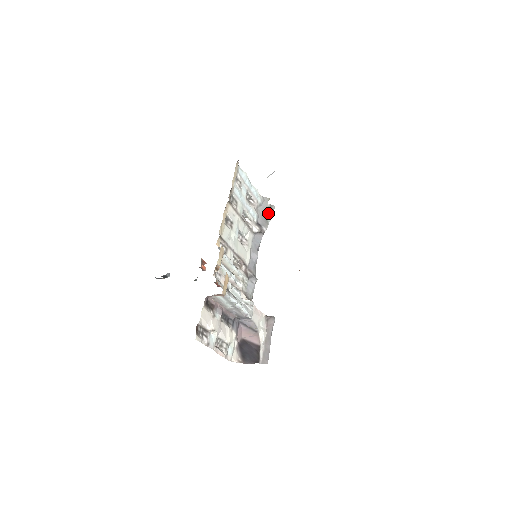
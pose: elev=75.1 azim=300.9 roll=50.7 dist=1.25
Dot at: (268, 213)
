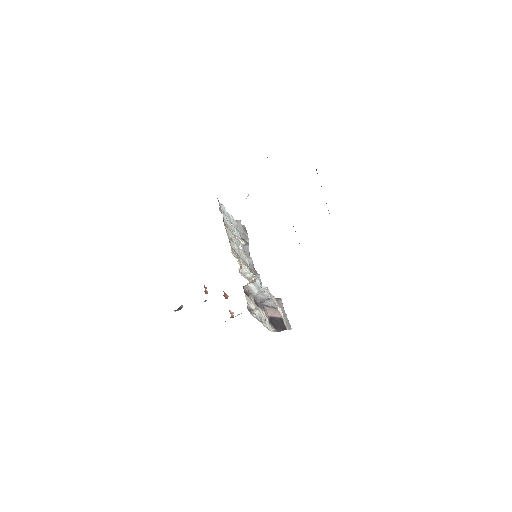
Dot at: (244, 231)
